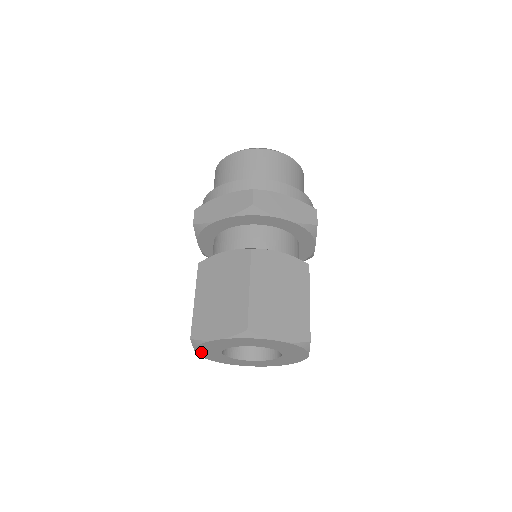
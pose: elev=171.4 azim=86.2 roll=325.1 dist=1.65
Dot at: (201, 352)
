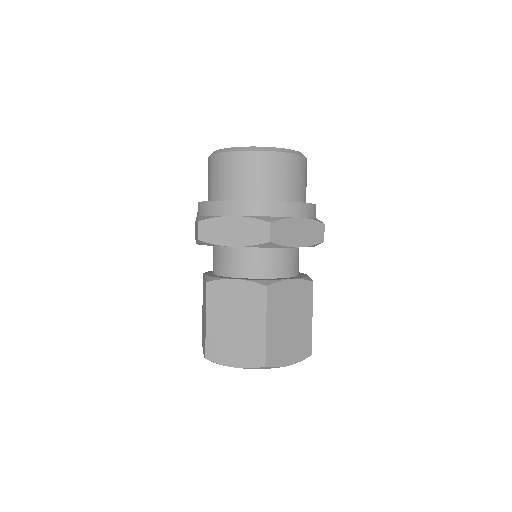
Dot at: occluded
